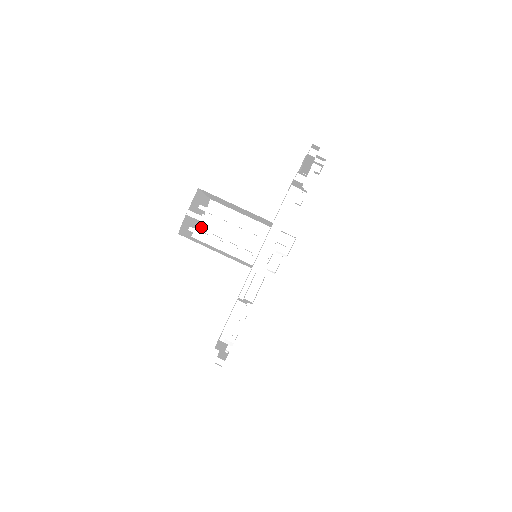
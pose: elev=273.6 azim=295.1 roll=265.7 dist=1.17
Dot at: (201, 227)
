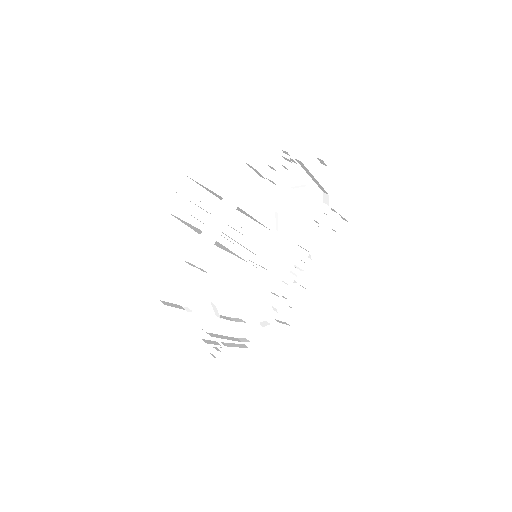
Dot at: occluded
